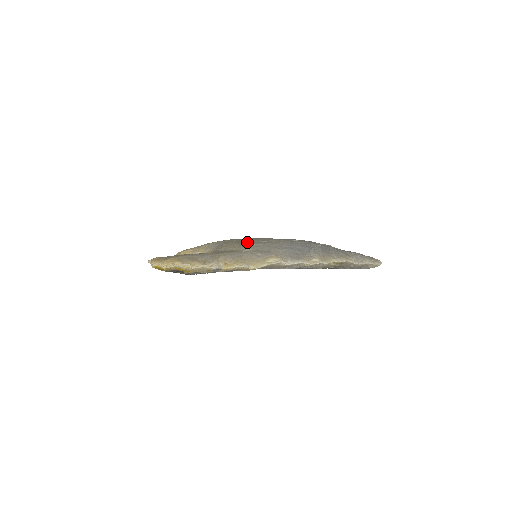
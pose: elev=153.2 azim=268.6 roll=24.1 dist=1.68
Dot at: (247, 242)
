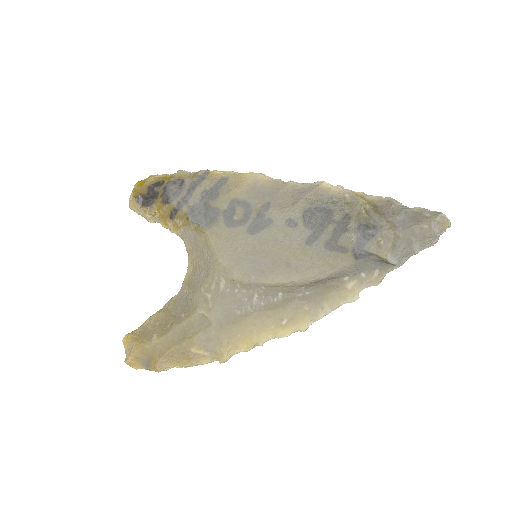
Dot at: occluded
